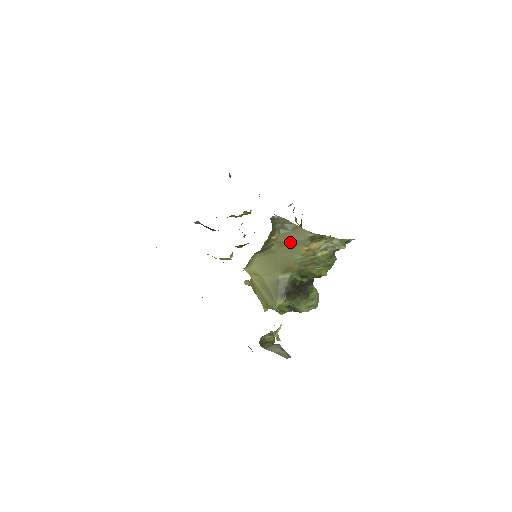
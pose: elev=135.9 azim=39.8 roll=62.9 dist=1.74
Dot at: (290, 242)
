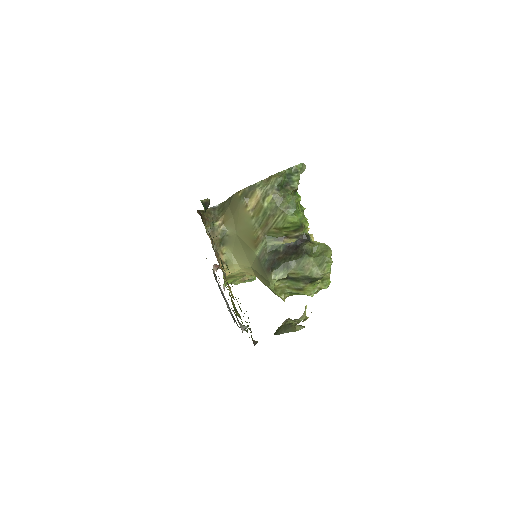
Dot at: (235, 215)
